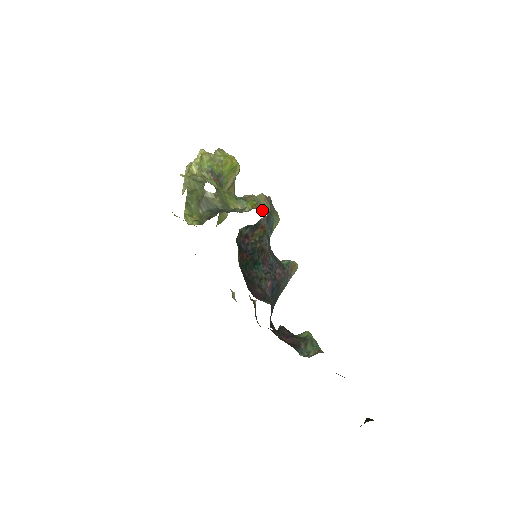
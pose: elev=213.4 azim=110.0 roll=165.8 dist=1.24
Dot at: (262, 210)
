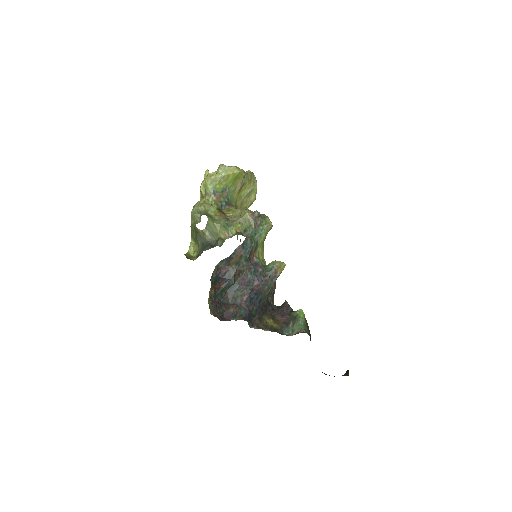
Dot at: (245, 231)
